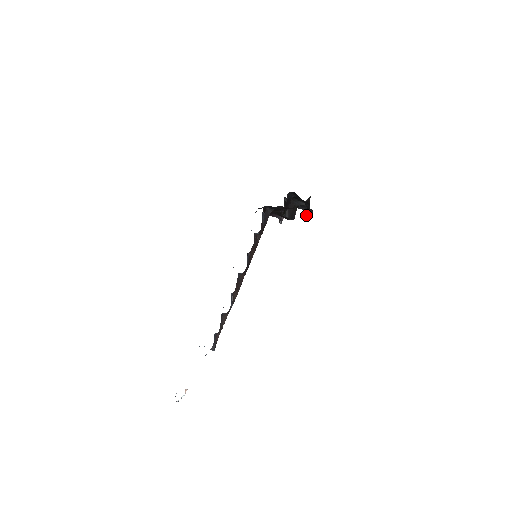
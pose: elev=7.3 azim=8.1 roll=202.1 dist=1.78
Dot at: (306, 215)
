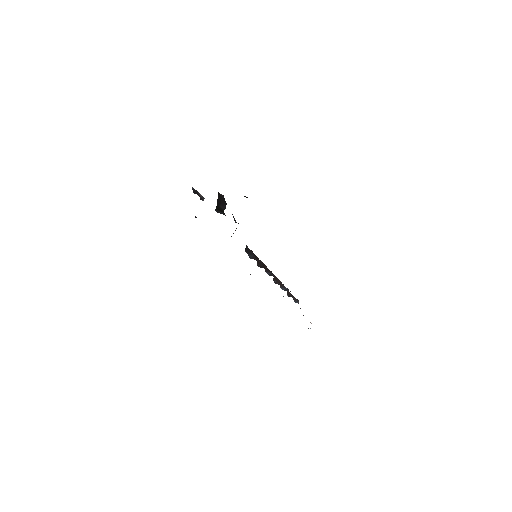
Dot at: occluded
